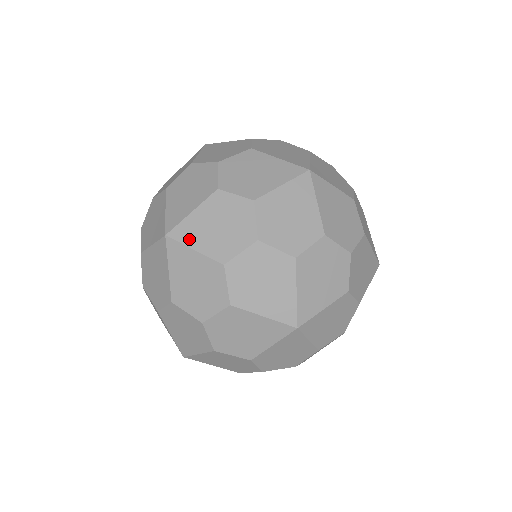
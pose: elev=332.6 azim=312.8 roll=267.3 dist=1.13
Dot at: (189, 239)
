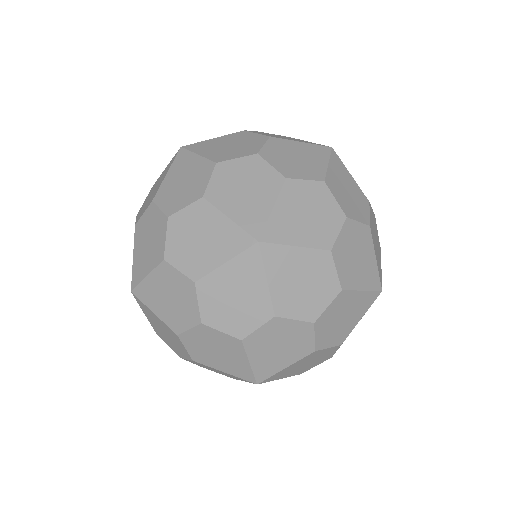
Dot at: (285, 237)
